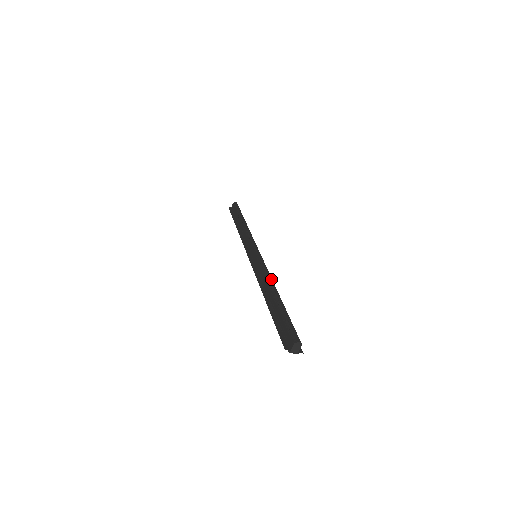
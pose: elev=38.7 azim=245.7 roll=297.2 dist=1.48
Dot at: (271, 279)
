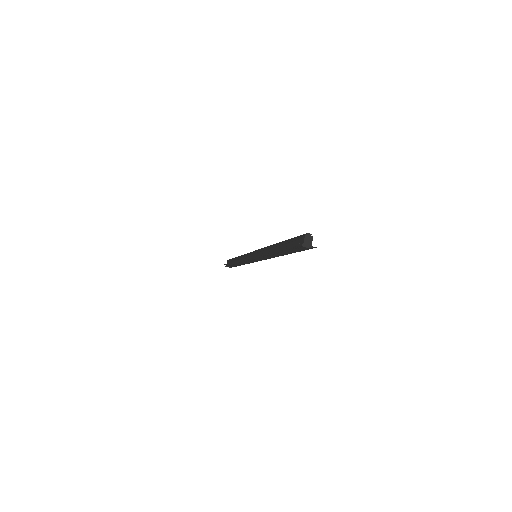
Dot at: occluded
